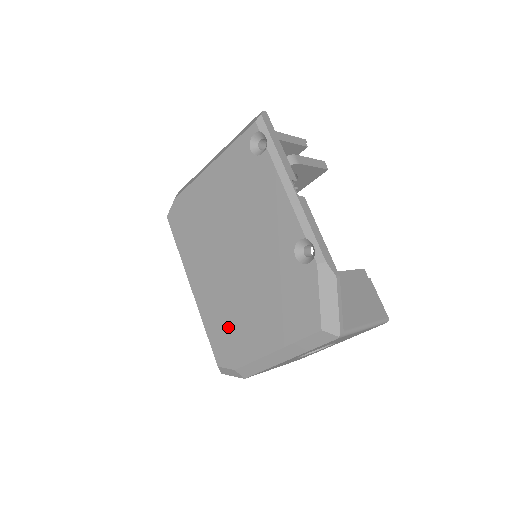
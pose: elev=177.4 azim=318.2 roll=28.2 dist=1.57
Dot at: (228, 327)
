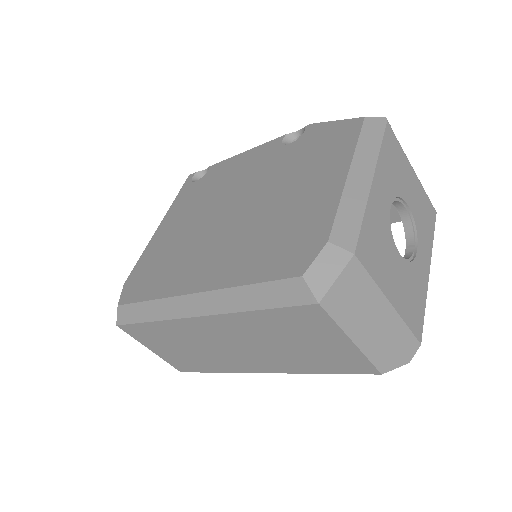
Dot at: (275, 239)
